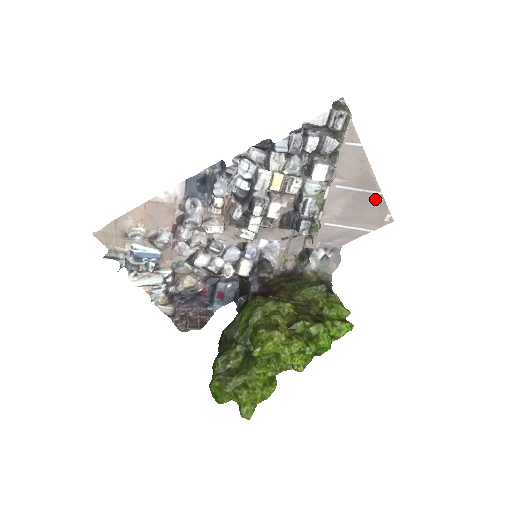
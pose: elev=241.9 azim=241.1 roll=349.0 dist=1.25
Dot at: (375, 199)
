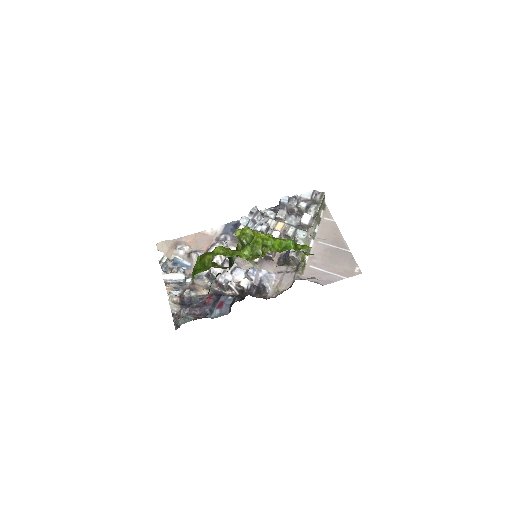
Dot at: (346, 255)
